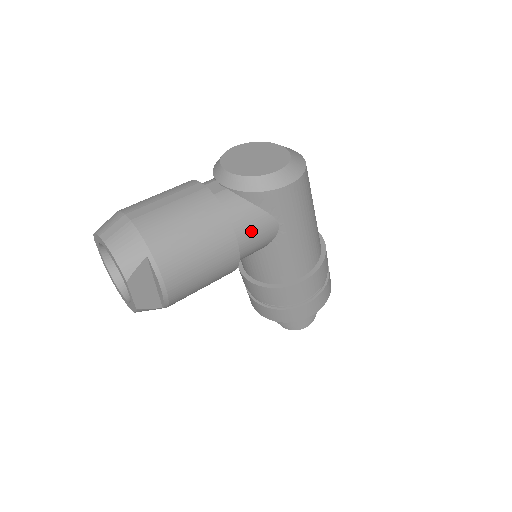
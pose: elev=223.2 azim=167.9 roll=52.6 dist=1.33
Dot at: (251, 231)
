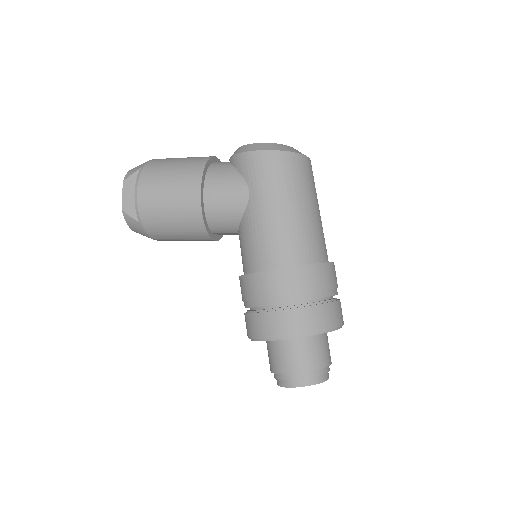
Dot at: (221, 185)
